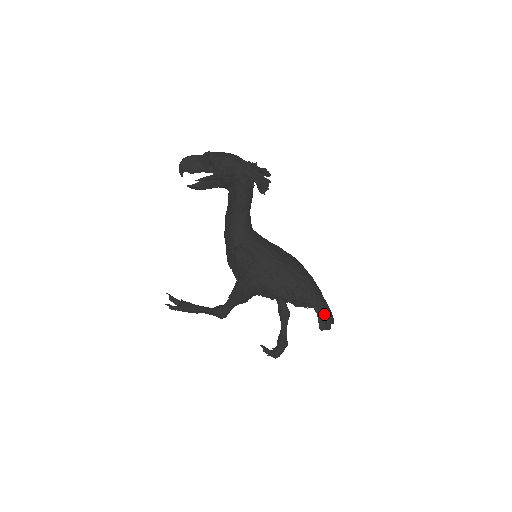
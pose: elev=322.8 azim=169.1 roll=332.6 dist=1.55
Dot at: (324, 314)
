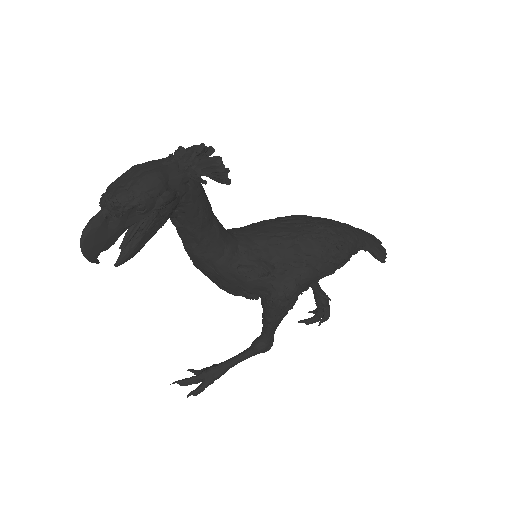
Dot at: (374, 245)
